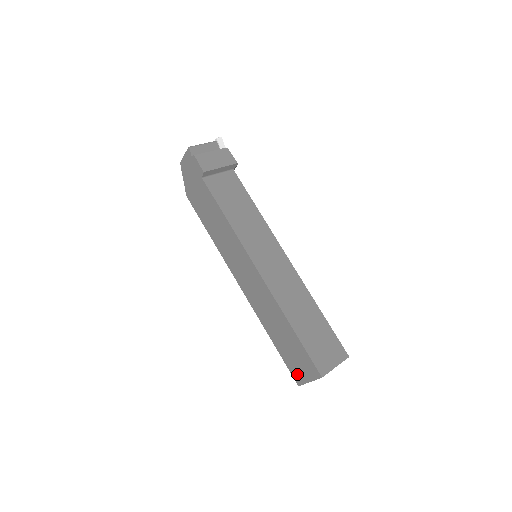
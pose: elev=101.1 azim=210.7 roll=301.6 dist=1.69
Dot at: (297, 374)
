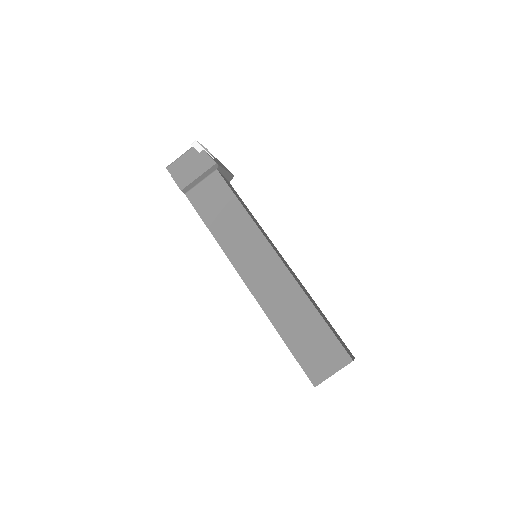
Dot at: occluded
